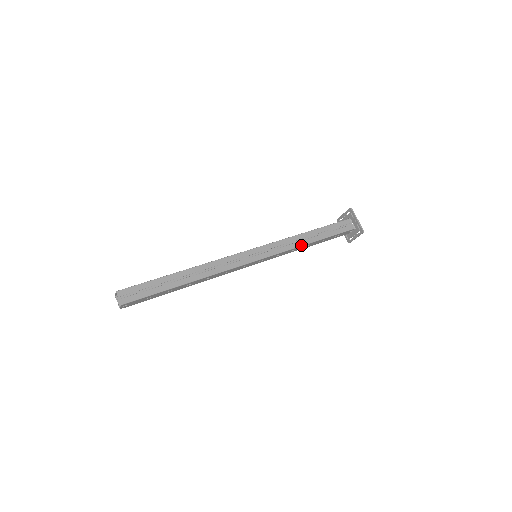
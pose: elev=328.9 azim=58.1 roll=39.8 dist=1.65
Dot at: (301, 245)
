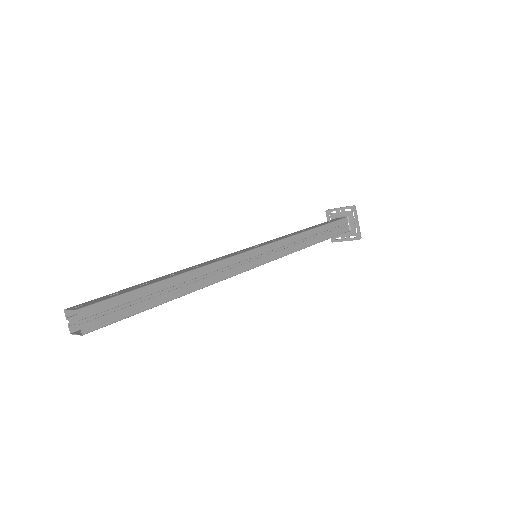
Dot at: (304, 247)
